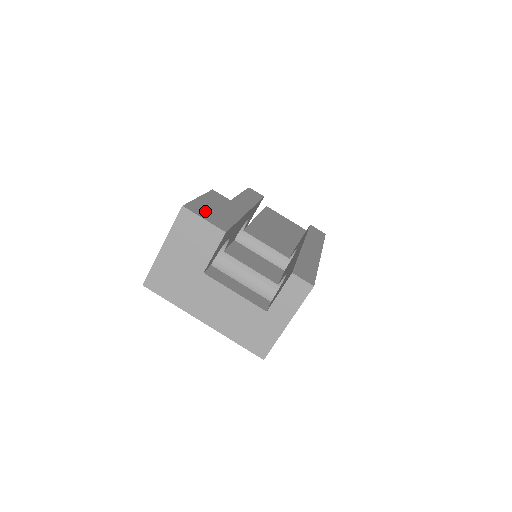
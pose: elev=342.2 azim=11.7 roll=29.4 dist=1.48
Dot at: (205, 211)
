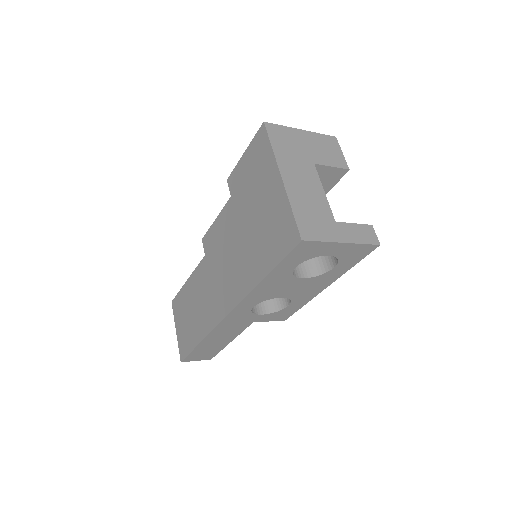
Dot at: occluded
